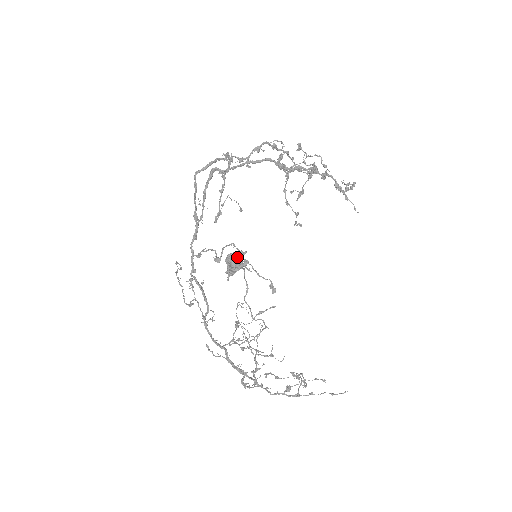
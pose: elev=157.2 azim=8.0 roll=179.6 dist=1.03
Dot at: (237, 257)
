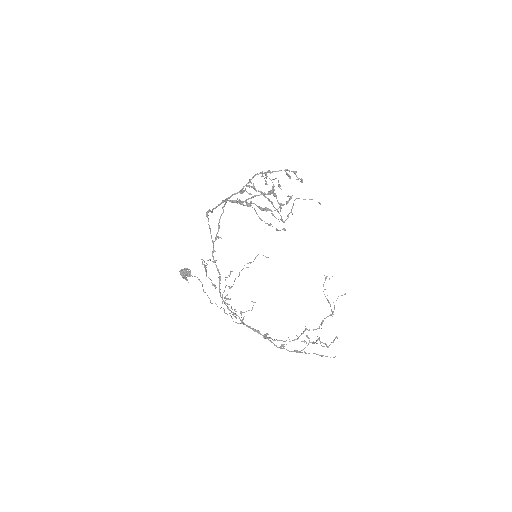
Dot at: (180, 272)
